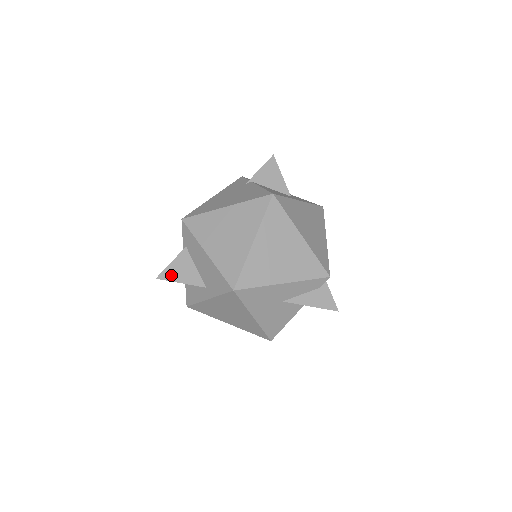
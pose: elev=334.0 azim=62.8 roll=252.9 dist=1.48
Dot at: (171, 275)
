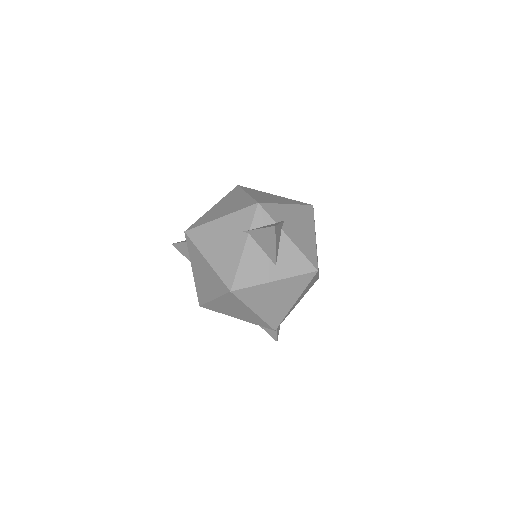
Dot at: (180, 249)
